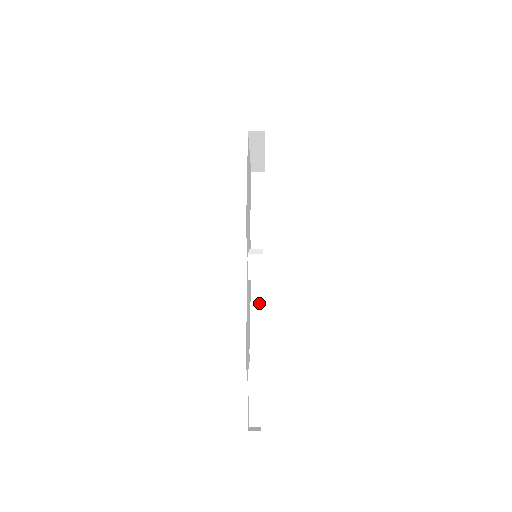
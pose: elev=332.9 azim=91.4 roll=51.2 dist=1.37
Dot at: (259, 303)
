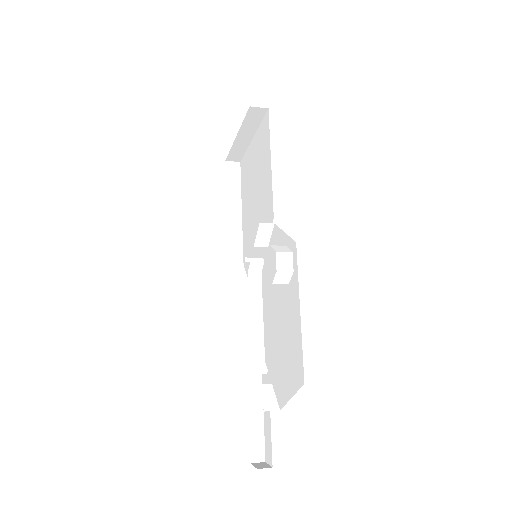
Dot at: (259, 312)
